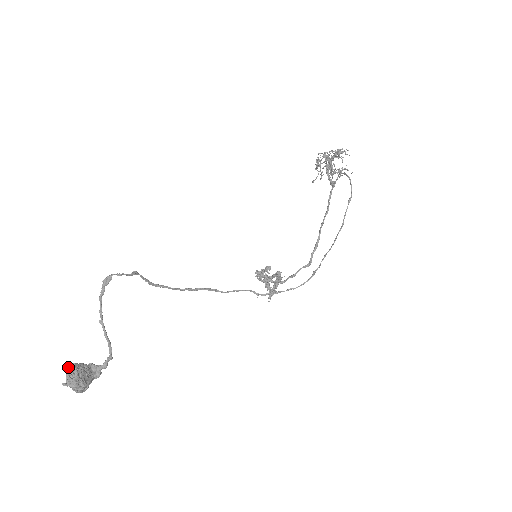
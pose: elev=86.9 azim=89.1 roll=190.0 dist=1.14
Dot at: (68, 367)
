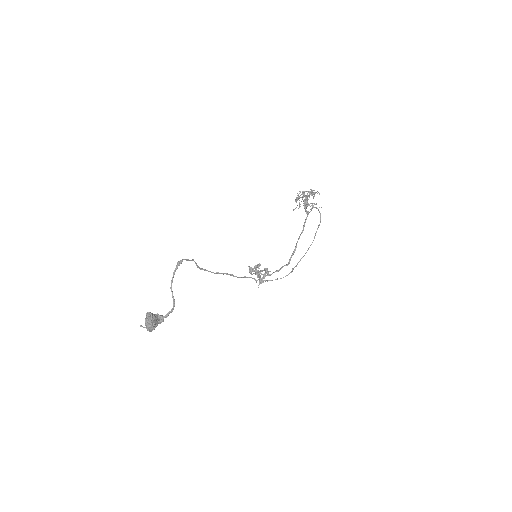
Dot at: (147, 314)
